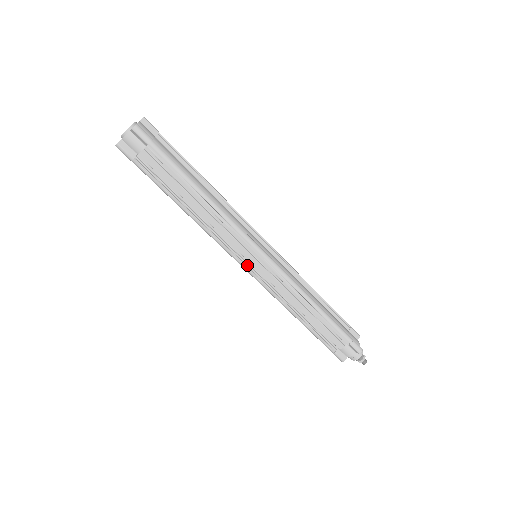
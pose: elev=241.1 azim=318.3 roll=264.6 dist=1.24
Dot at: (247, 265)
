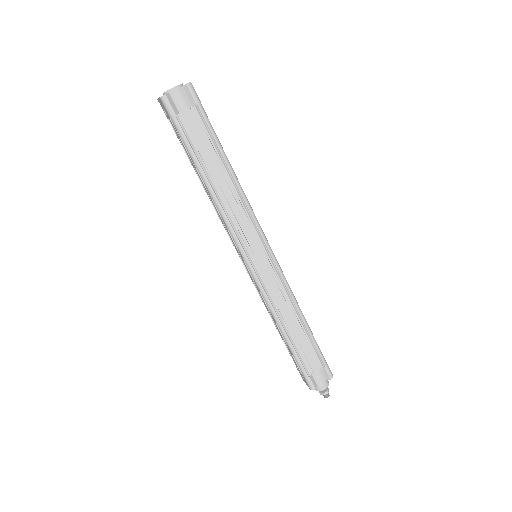
Dot at: (252, 260)
